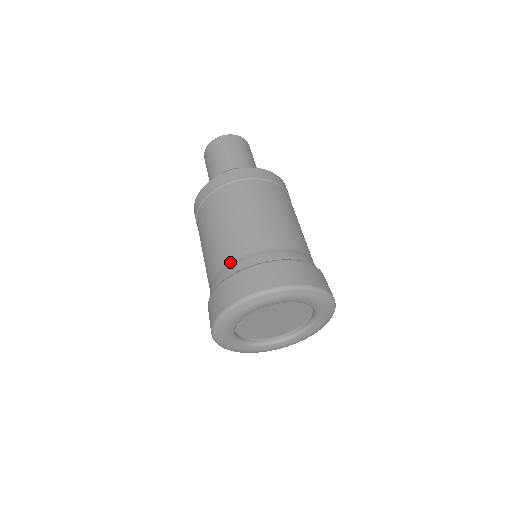
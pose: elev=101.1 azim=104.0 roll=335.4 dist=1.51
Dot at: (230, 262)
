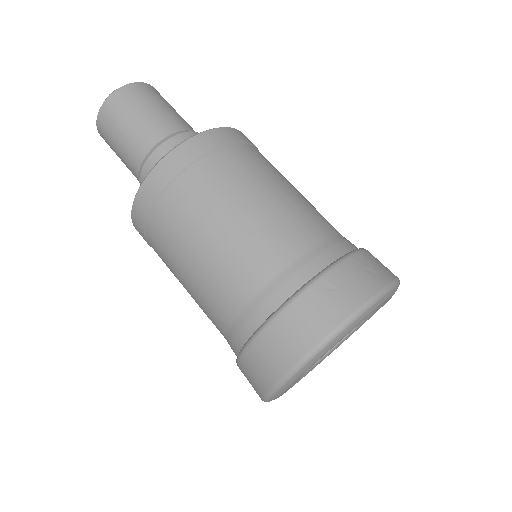
Dot at: (236, 316)
